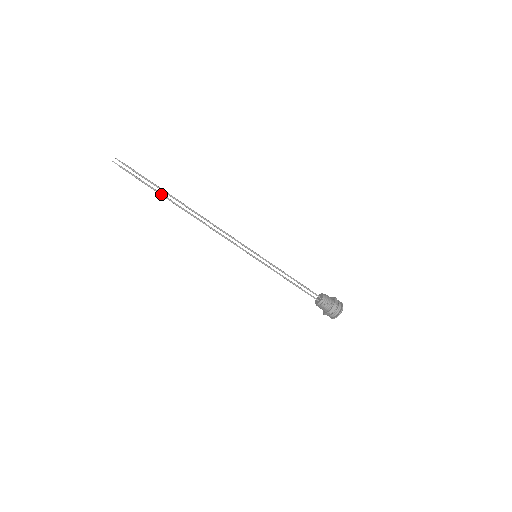
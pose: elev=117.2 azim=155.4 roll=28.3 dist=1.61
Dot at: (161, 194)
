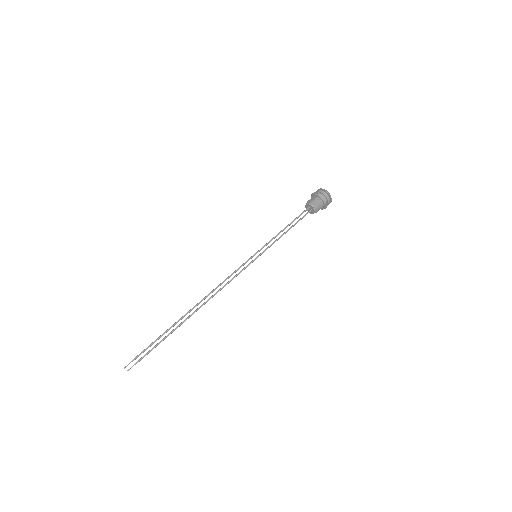
Dot at: occluded
